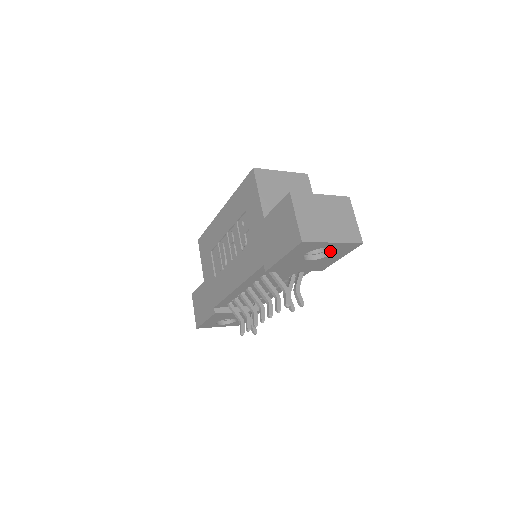
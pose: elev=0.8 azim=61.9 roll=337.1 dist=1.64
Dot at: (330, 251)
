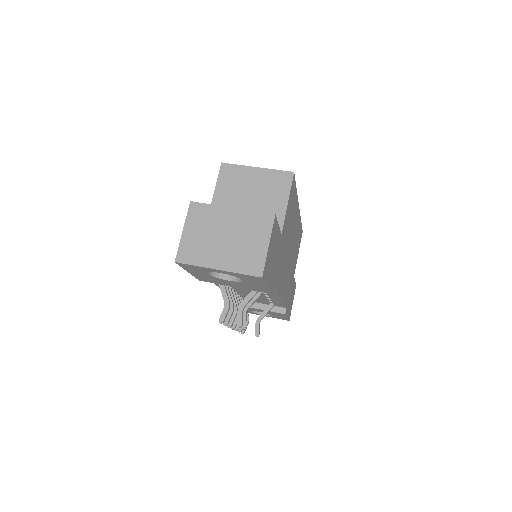
Dot at: occluded
